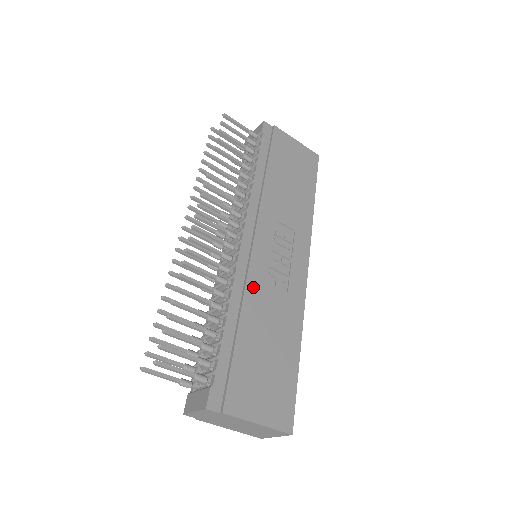
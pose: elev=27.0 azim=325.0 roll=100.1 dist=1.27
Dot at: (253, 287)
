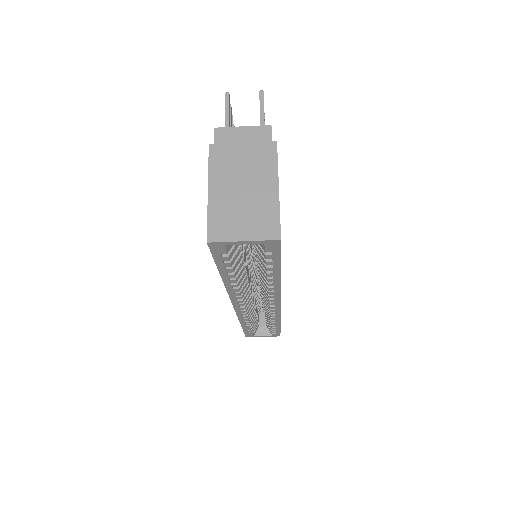
Dot at: occluded
